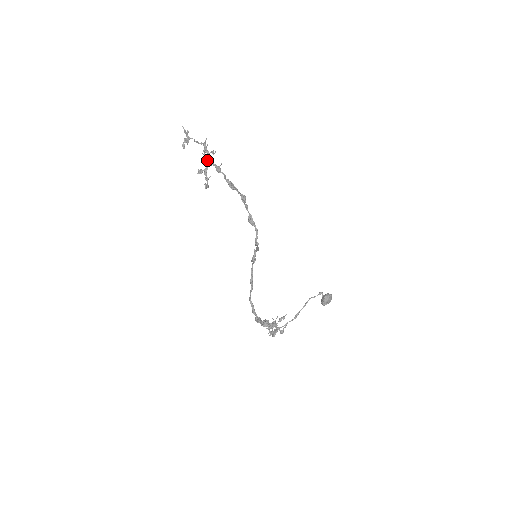
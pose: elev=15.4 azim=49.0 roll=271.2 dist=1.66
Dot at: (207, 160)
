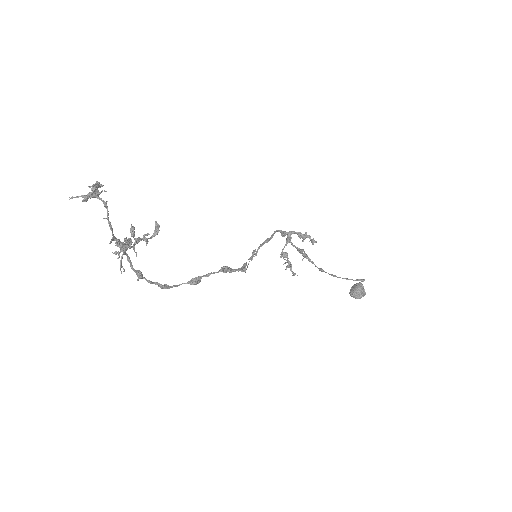
Dot at: (129, 244)
